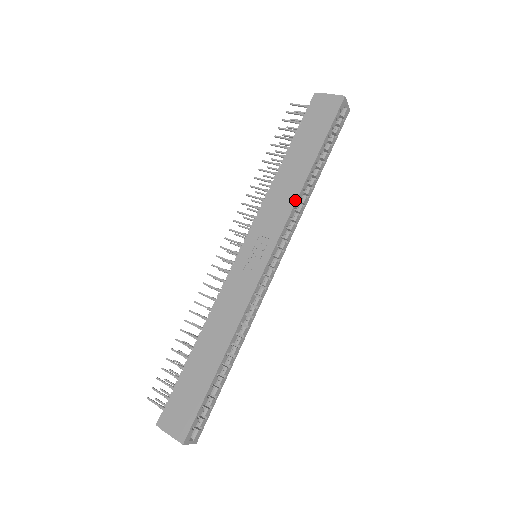
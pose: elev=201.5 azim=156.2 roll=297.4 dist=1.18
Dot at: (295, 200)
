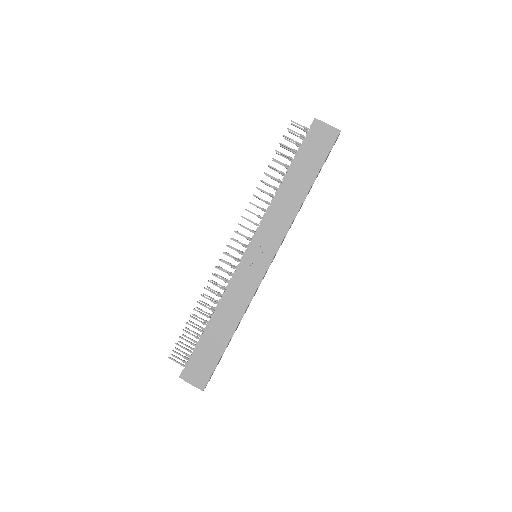
Dot at: (293, 219)
